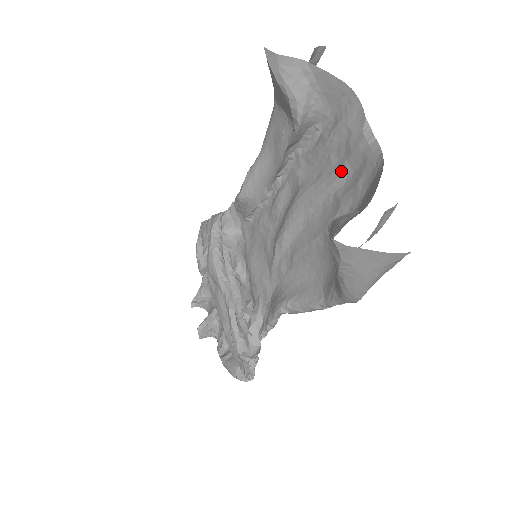
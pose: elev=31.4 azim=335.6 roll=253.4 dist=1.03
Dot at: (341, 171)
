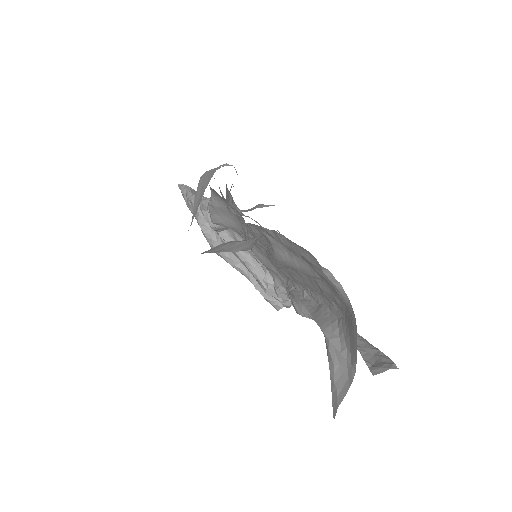
Dot at: (313, 274)
